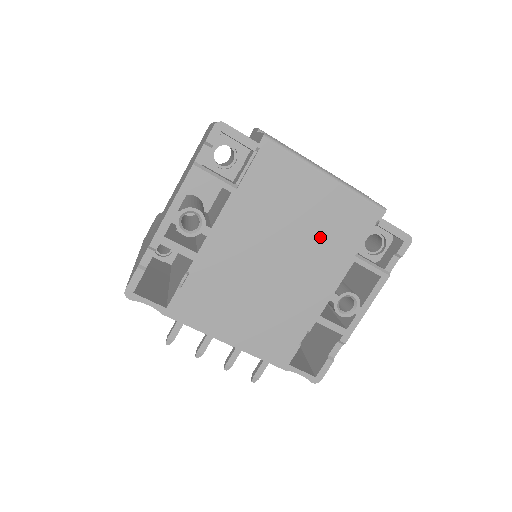
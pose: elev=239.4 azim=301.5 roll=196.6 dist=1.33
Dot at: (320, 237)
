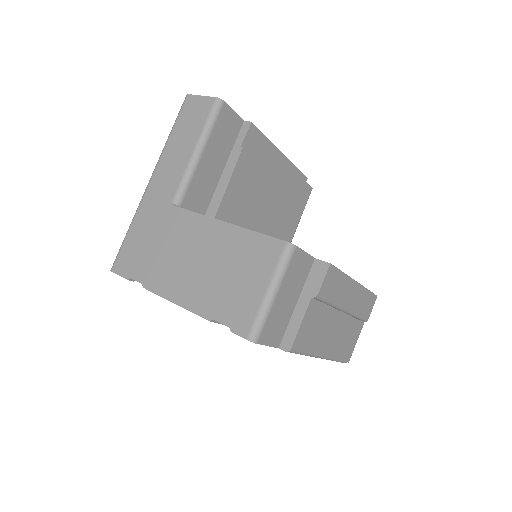
Dot at: occluded
